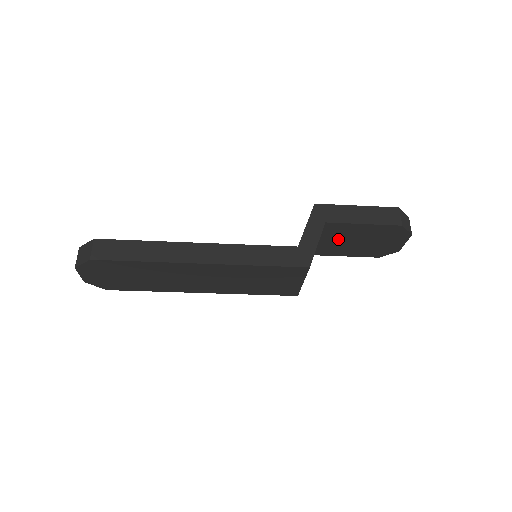
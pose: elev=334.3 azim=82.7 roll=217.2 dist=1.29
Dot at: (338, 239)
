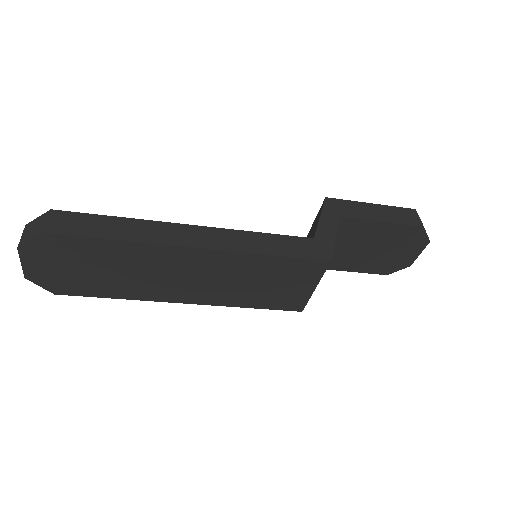
Dot at: (348, 244)
